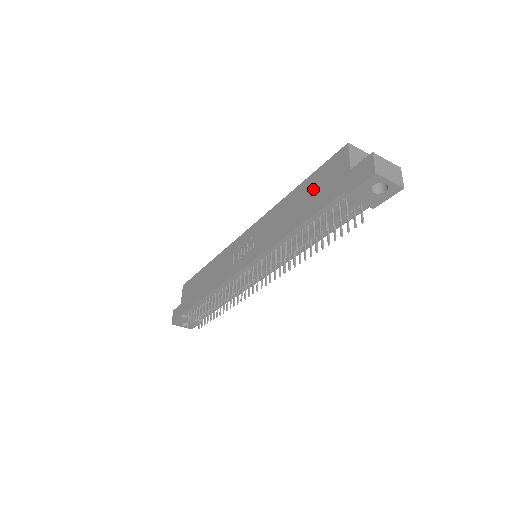
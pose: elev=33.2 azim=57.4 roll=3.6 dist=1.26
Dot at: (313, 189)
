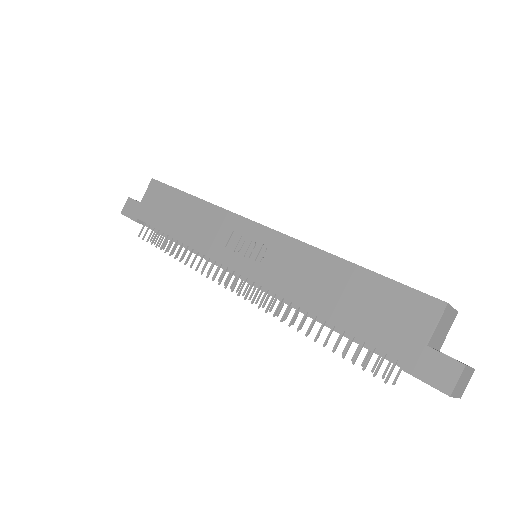
Dot at: (370, 299)
